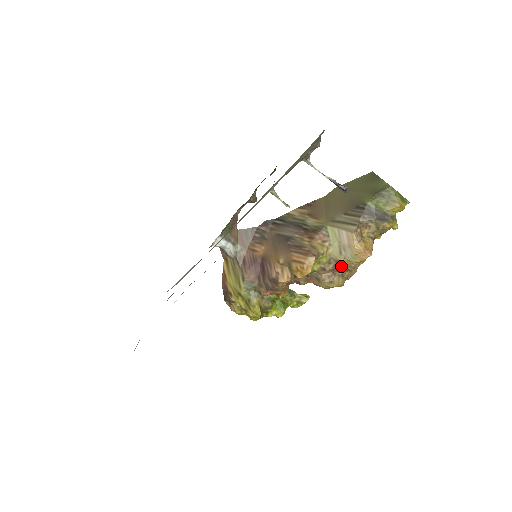
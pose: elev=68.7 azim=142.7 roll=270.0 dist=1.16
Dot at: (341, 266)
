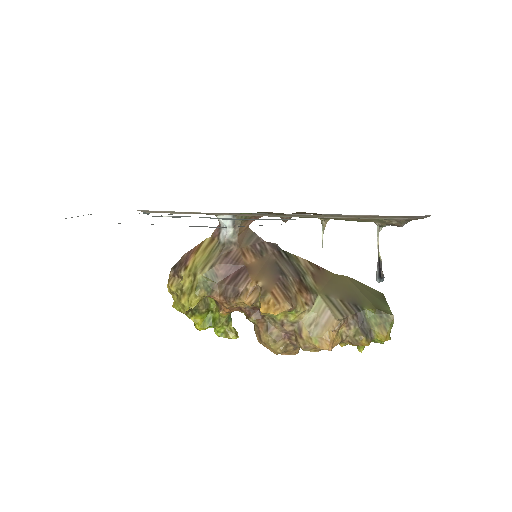
Dot at: (298, 336)
